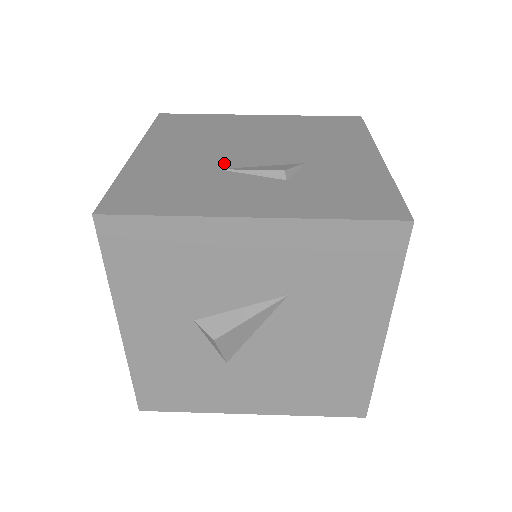
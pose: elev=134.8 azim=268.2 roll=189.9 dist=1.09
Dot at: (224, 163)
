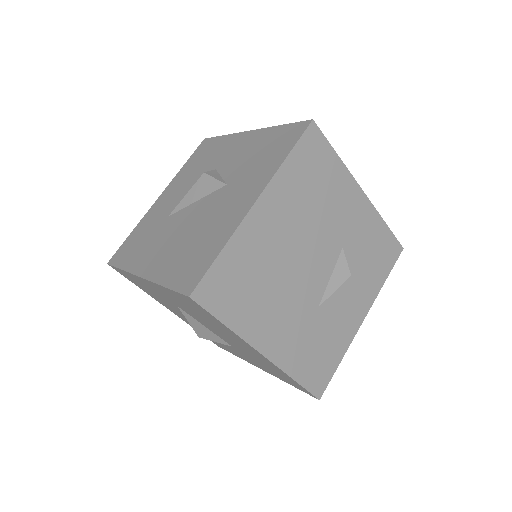
Dot at: (314, 299)
